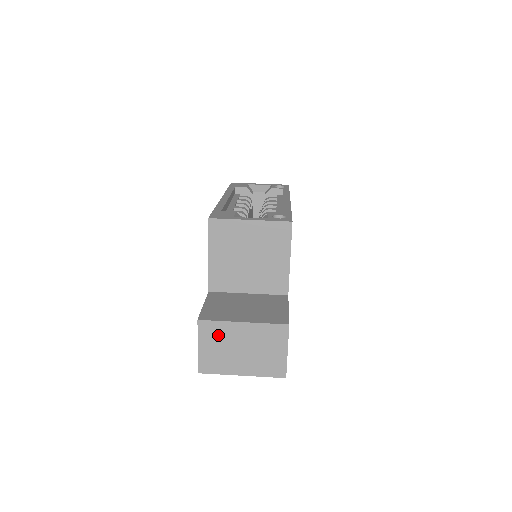
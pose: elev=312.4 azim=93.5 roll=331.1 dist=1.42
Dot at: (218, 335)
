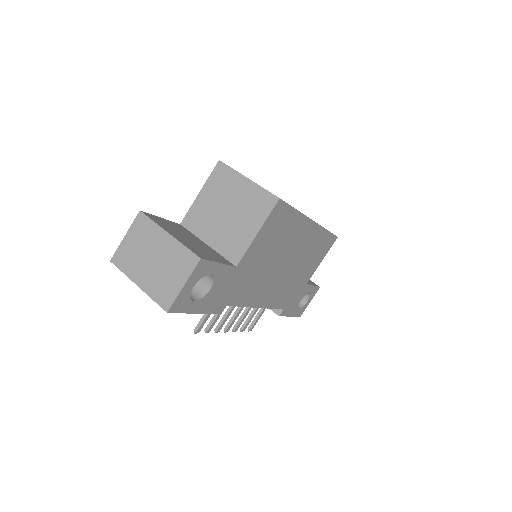
Dot at: (145, 234)
